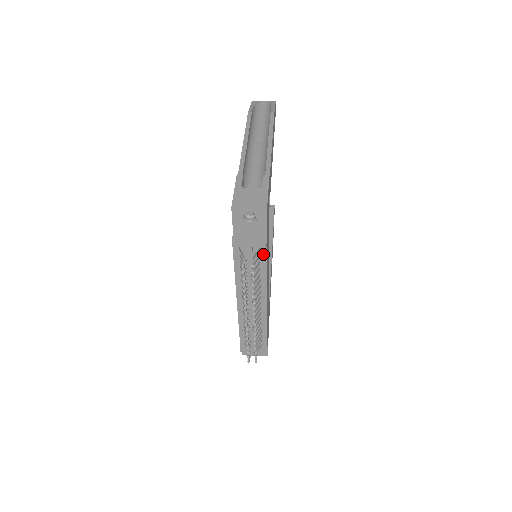
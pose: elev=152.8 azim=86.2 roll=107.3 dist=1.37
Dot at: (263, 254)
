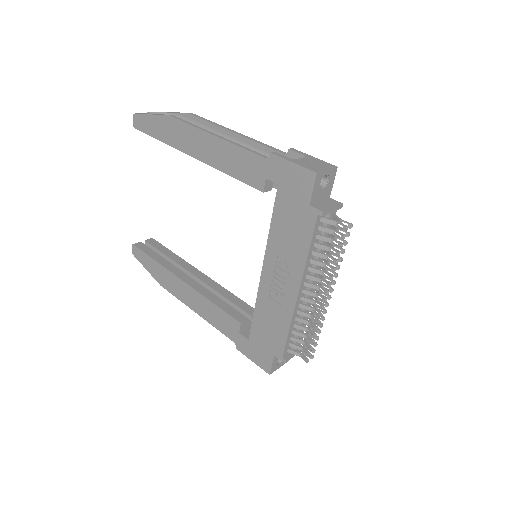
Dot at: occluded
